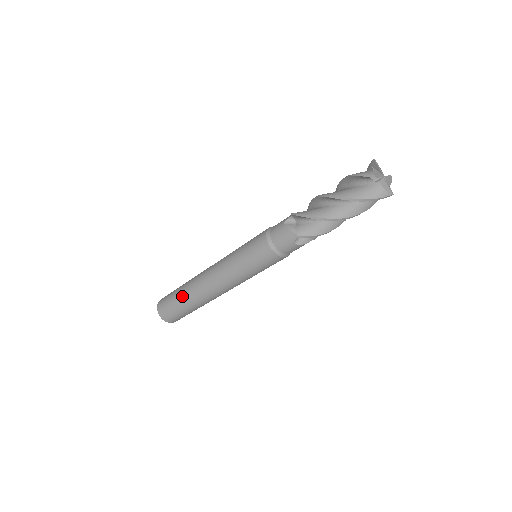
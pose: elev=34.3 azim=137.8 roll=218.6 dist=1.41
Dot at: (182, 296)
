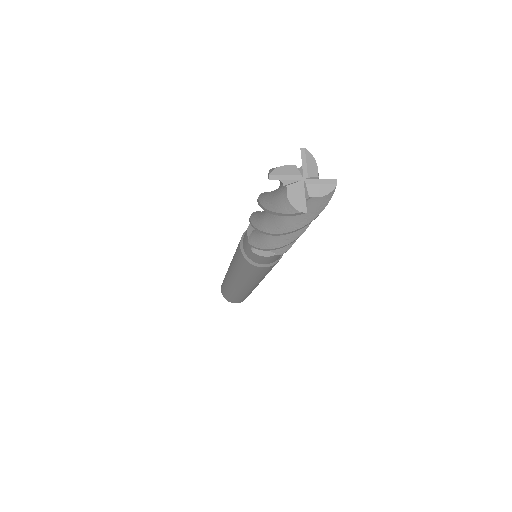
Dot at: occluded
